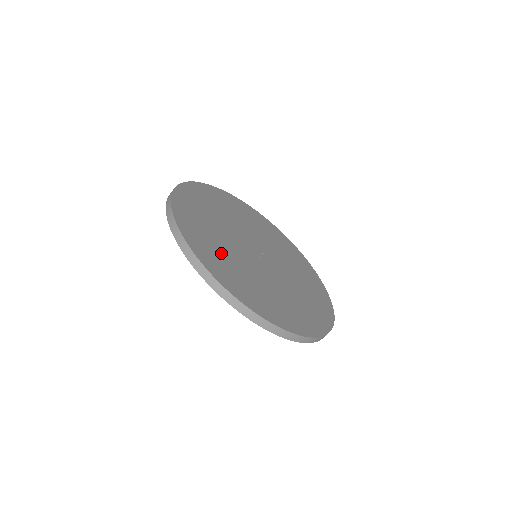
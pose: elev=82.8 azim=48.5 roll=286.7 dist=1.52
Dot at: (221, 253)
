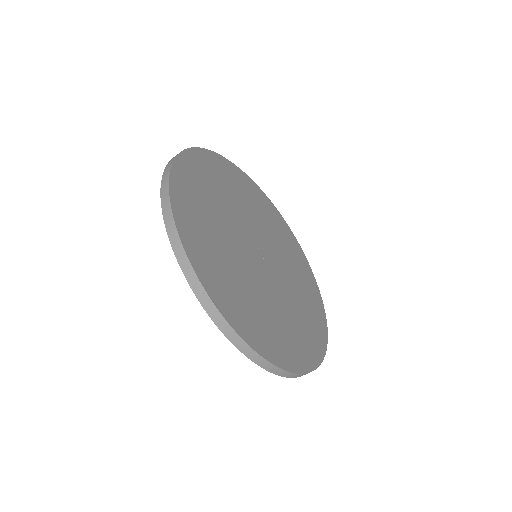
Dot at: (246, 298)
